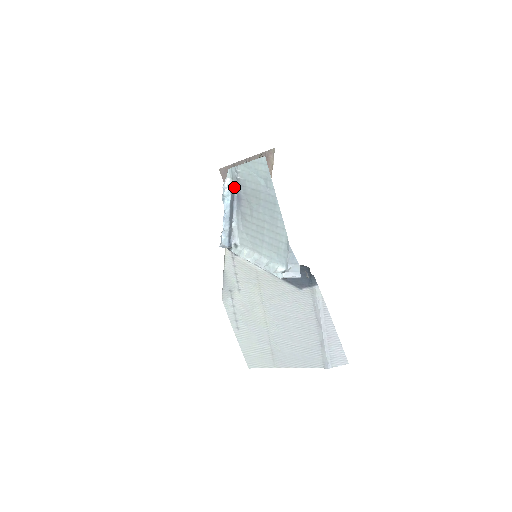
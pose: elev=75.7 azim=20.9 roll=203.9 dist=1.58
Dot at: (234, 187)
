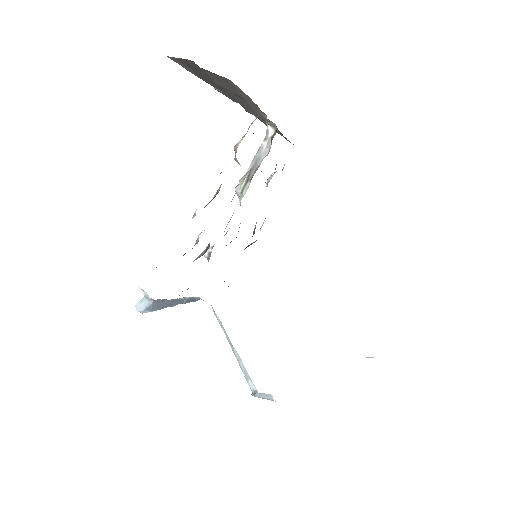
Dot at: (150, 298)
